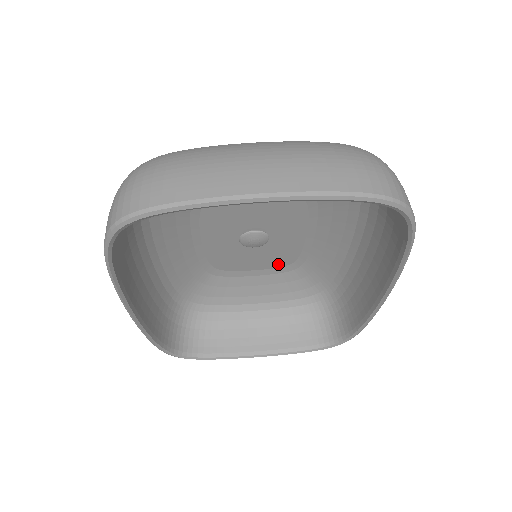
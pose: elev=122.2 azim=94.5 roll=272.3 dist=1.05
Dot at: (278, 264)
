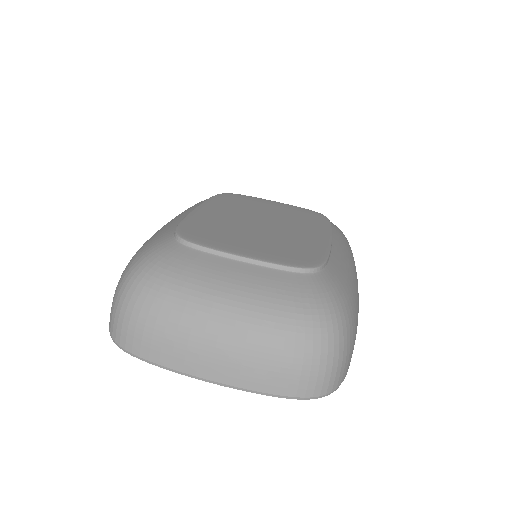
Dot at: occluded
